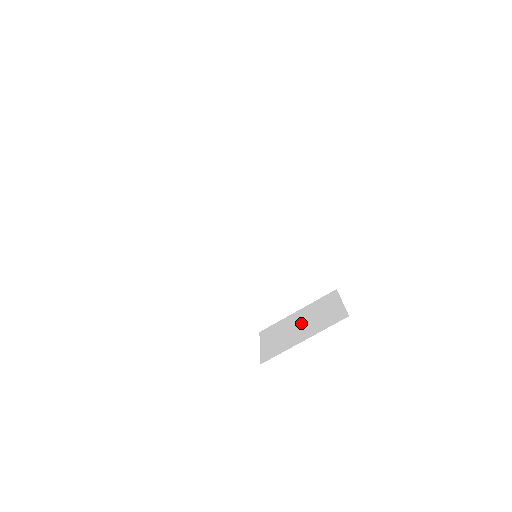
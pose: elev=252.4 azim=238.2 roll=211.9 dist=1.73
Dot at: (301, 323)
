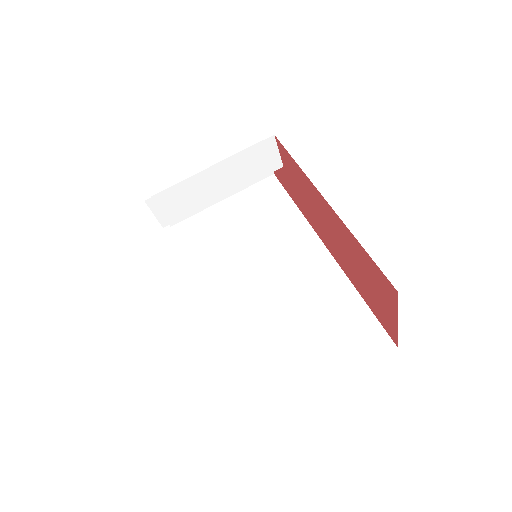
Dot at: occluded
